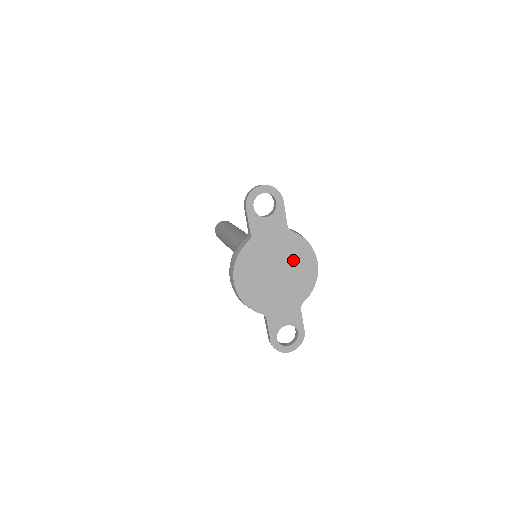
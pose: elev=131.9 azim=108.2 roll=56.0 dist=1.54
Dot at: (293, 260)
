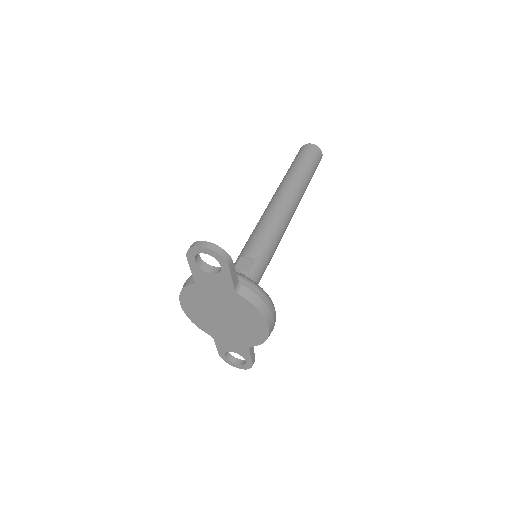
Dot at: (241, 315)
